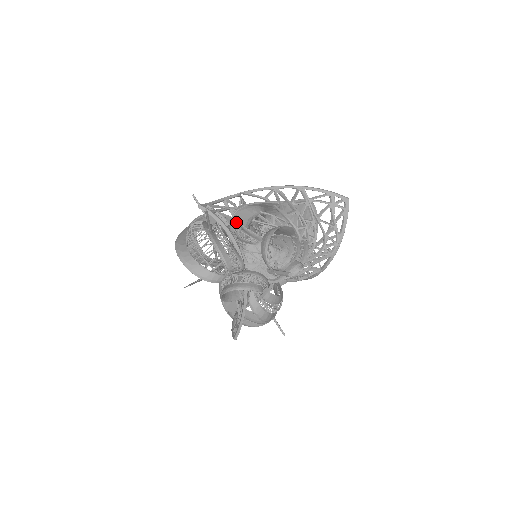
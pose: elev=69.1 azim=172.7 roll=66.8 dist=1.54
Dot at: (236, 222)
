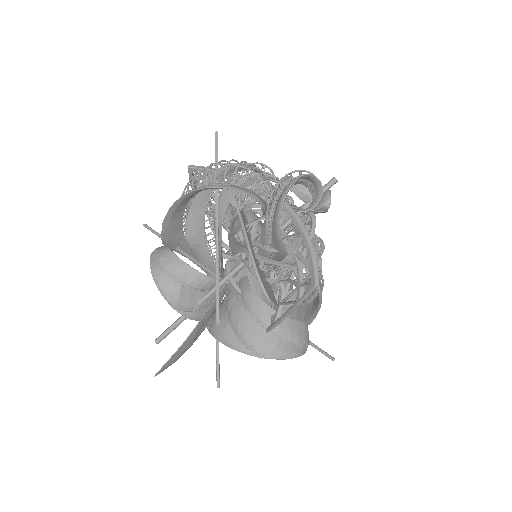
Dot at: occluded
